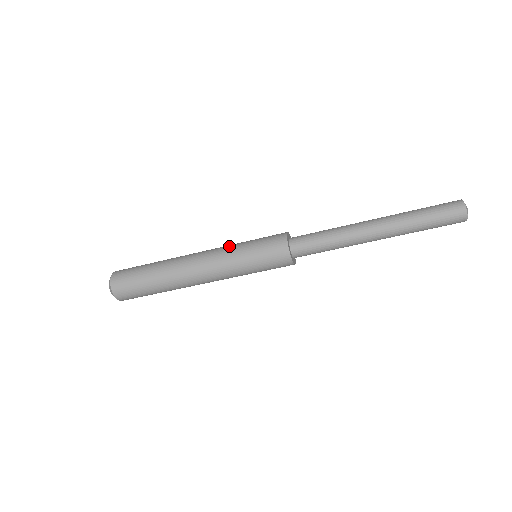
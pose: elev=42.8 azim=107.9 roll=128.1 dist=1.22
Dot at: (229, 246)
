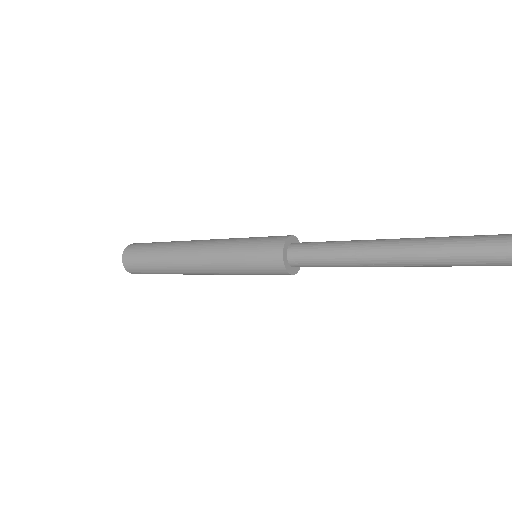
Dot at: (228, 241)
